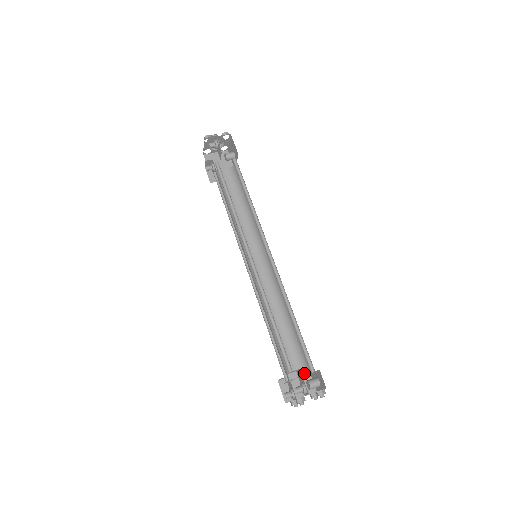
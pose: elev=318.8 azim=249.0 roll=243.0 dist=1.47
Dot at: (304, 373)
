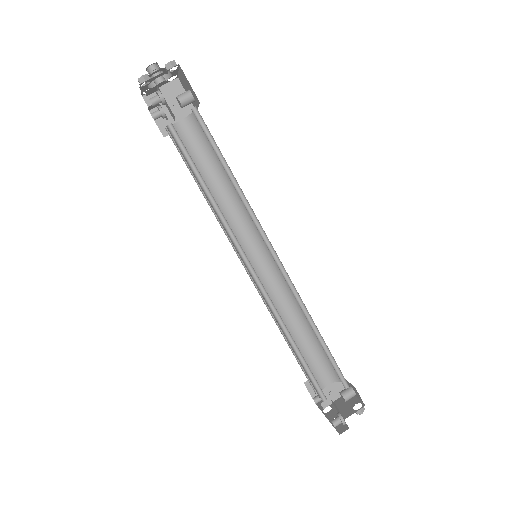
Dot at: (335, 379)
